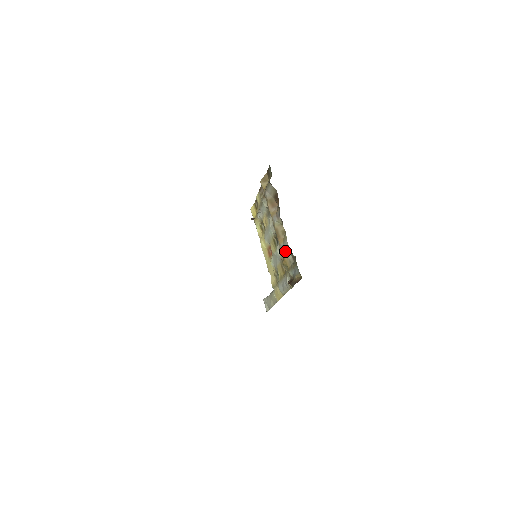
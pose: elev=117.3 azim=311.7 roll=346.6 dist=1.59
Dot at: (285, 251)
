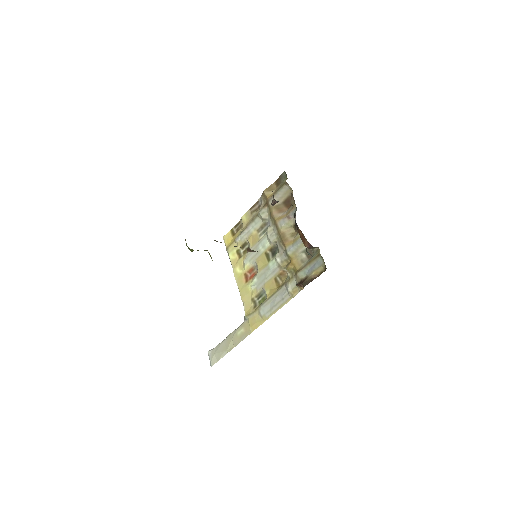
Dot at: (295, 251)
